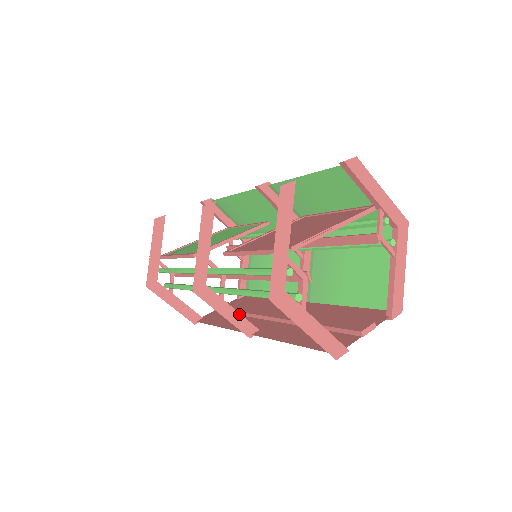
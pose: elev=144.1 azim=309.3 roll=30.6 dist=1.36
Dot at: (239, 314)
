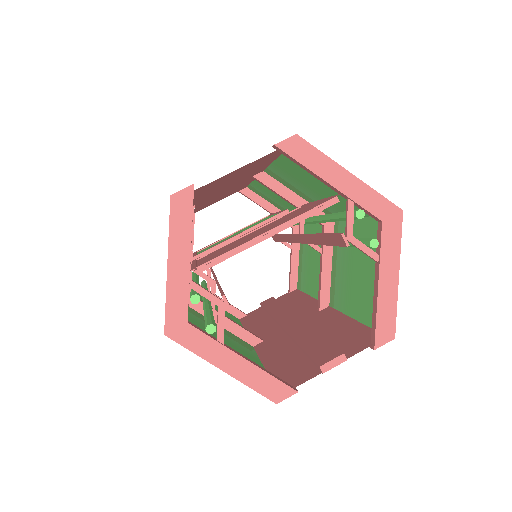
Dot at: (235, 324)
